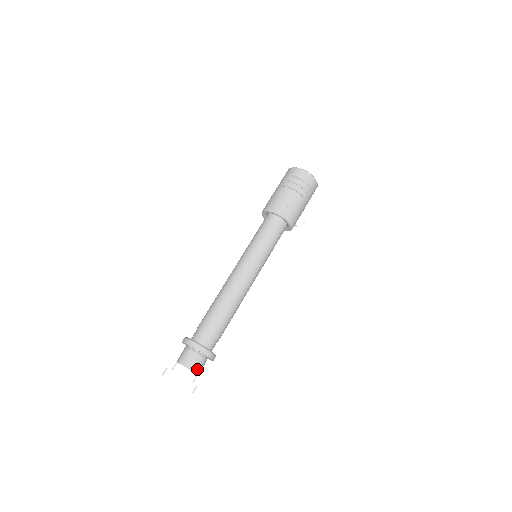
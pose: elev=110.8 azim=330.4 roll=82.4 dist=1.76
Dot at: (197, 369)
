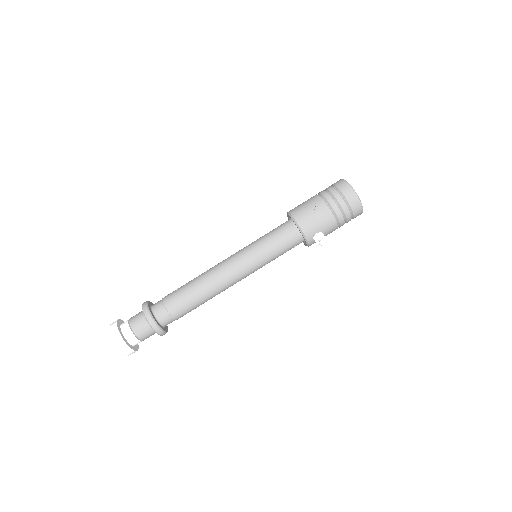
Dot at: (137, 332)
